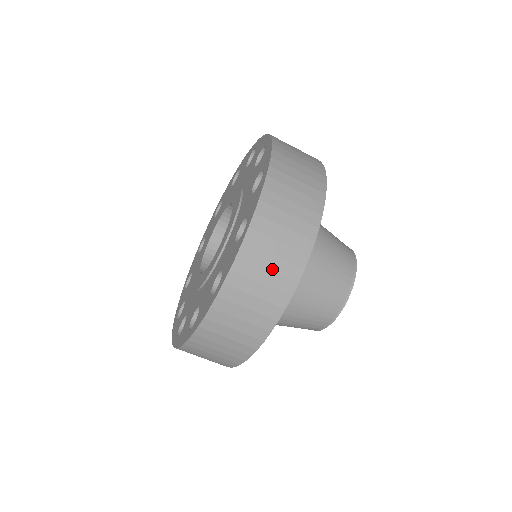
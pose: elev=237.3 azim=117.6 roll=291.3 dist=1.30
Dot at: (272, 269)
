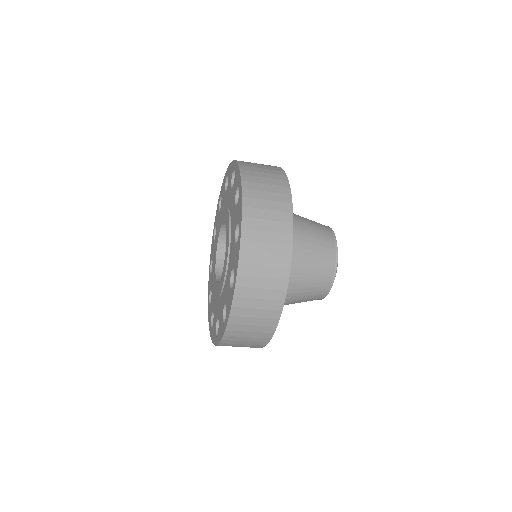
Dot at: (248, 341)
